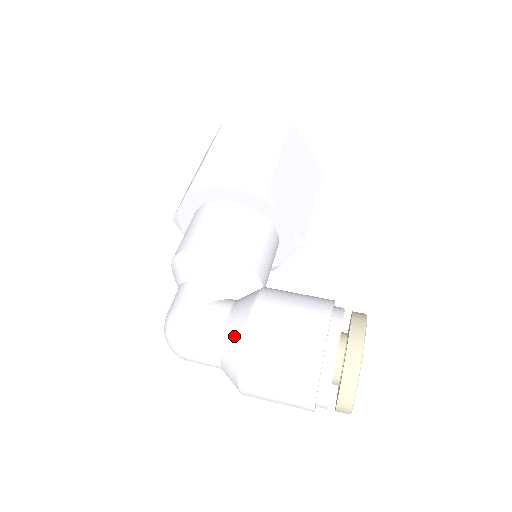
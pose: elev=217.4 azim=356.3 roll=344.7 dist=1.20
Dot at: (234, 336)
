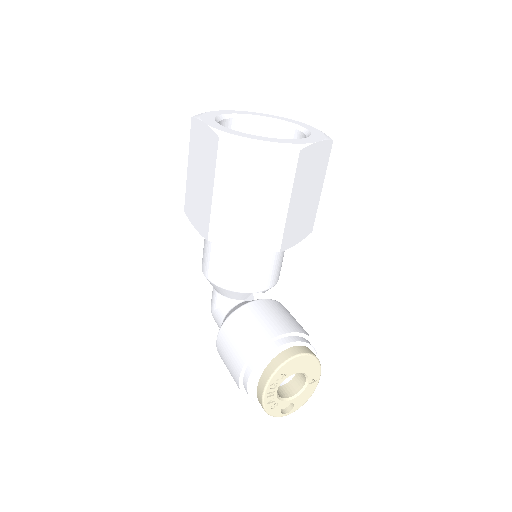
Dot at: occluded
